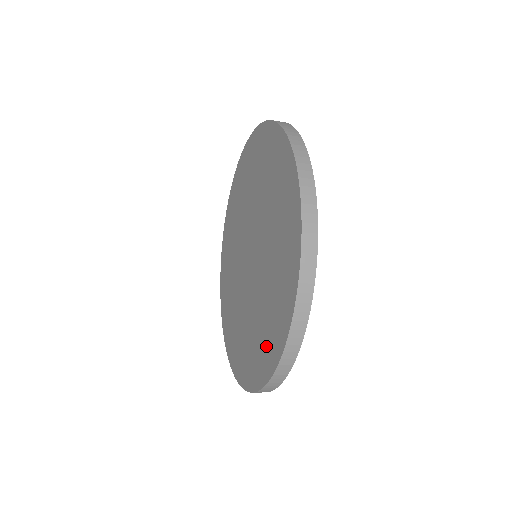
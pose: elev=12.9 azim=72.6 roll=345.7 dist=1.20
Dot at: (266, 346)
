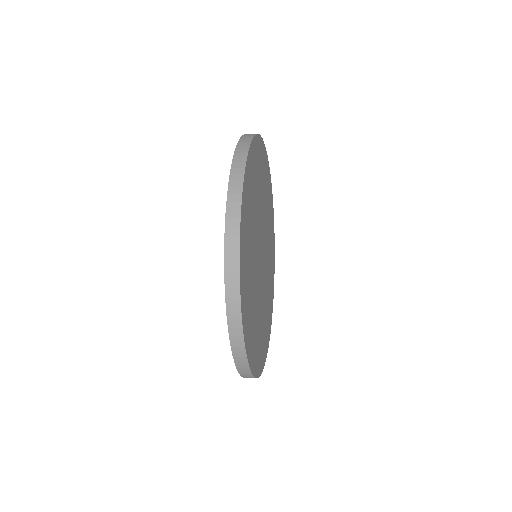
Dot at: occluded
